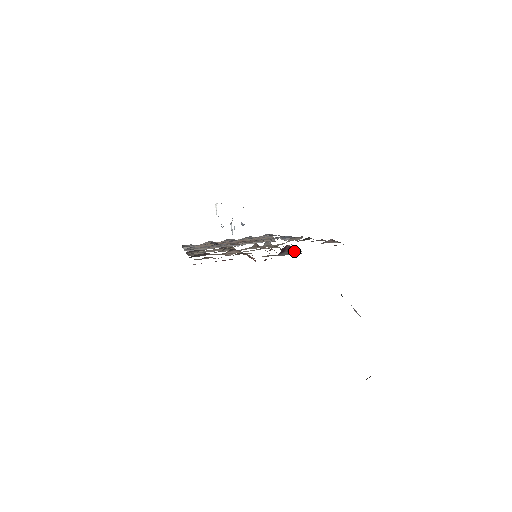
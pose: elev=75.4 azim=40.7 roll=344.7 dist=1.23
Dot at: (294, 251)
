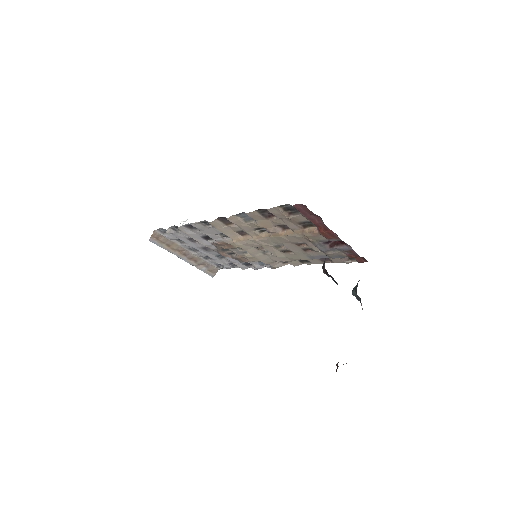
Dot at: (334, 247)
